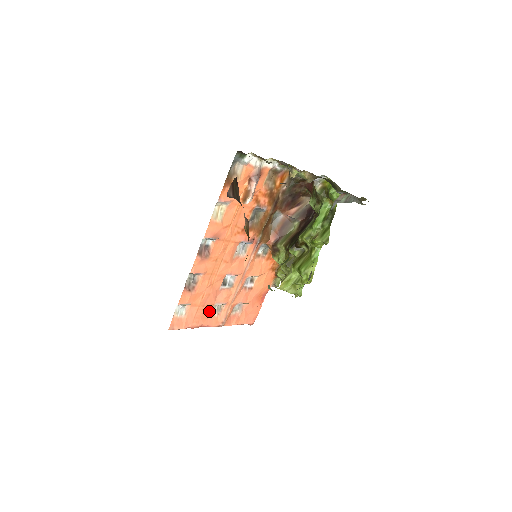
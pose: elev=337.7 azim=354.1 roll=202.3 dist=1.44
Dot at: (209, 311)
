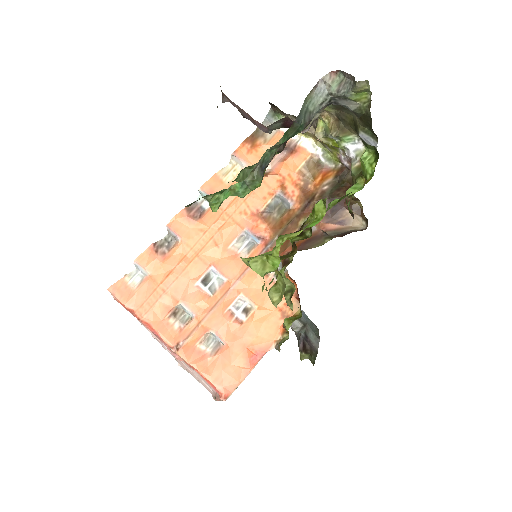
Dot at: (168, 308)
